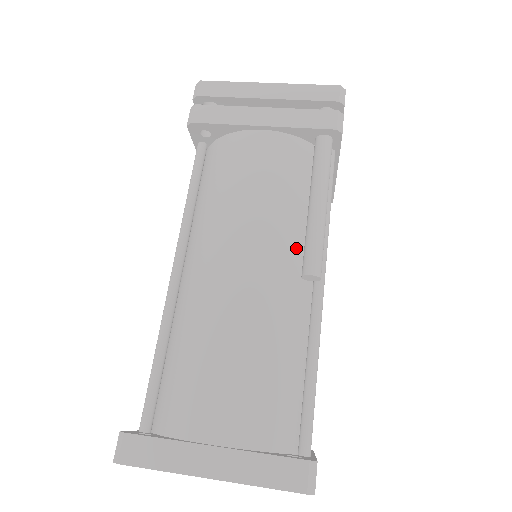
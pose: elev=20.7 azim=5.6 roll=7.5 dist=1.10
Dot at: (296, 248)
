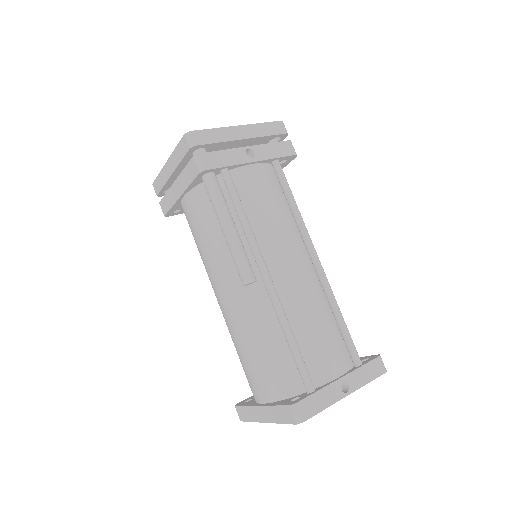
Dot at: occluded
